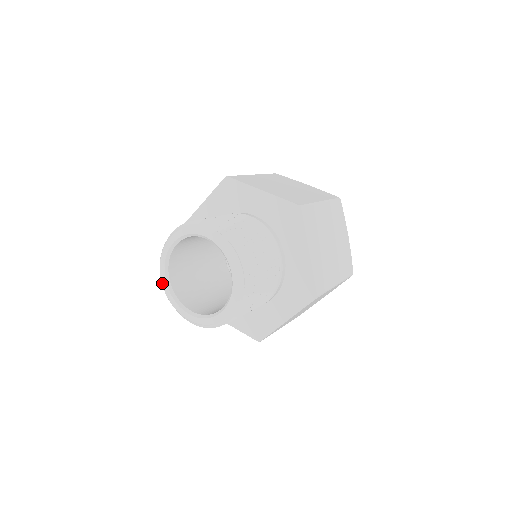
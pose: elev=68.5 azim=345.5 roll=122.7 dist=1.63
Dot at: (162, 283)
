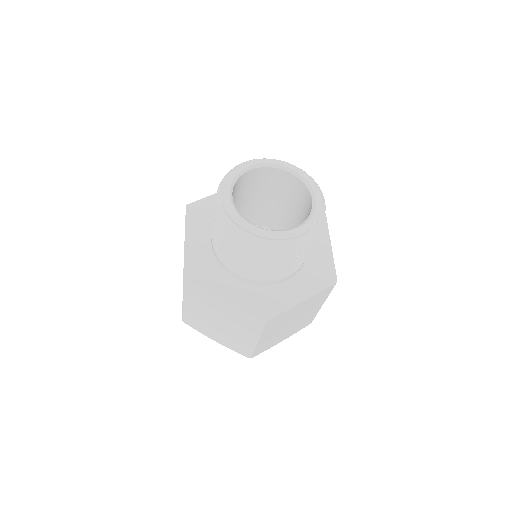
Dot at: (253, 231)
